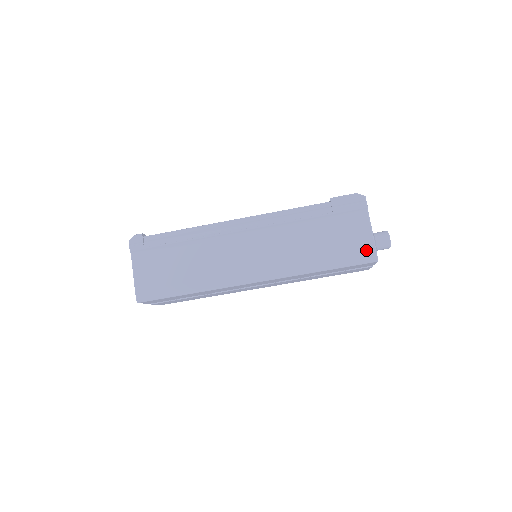
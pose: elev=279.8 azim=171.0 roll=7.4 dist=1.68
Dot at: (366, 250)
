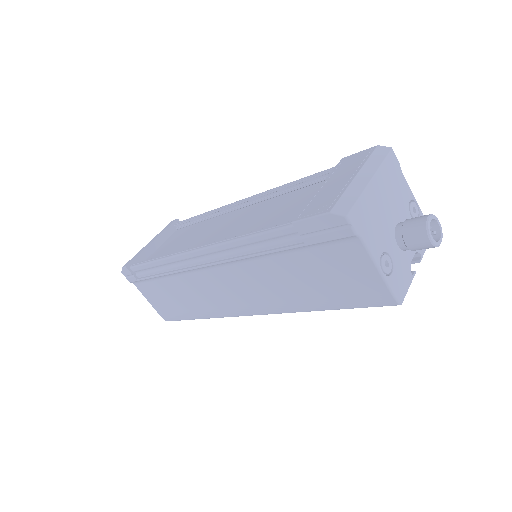
Dot at: (376, 293)
